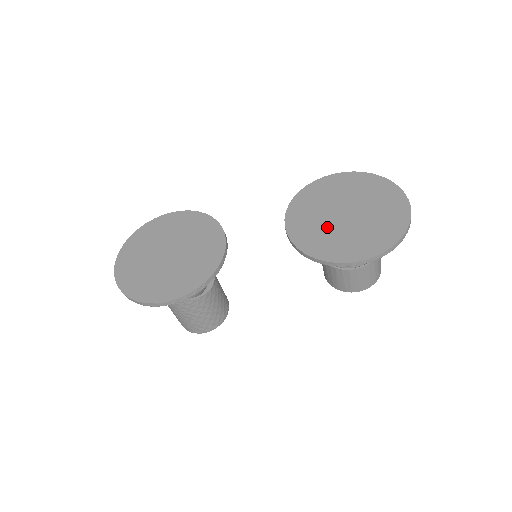
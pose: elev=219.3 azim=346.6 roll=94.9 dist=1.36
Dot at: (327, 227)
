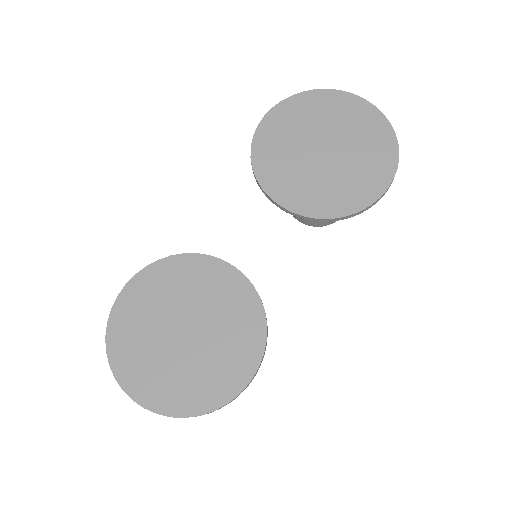
Dot at: (322, 177)
